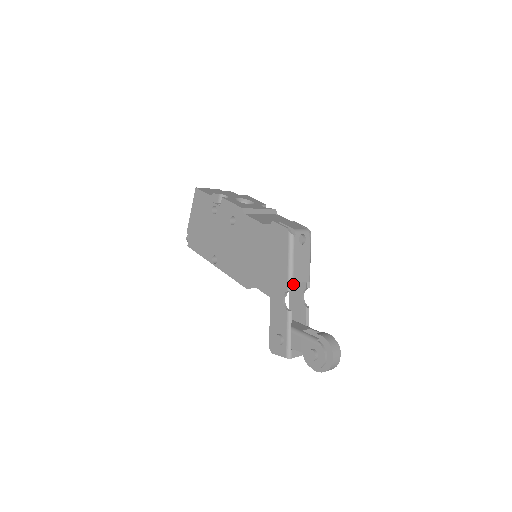
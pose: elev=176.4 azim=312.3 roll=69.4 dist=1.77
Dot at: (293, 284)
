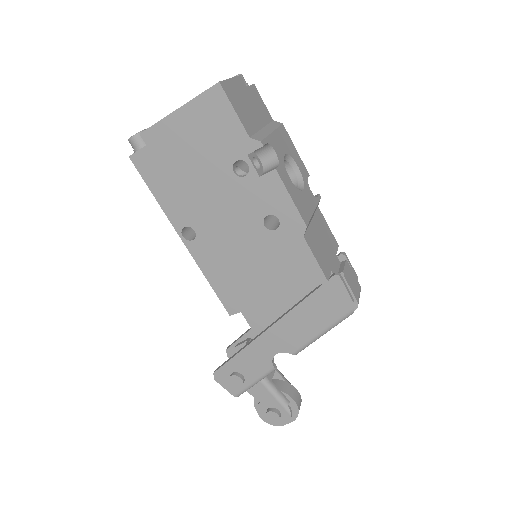
Dot at: occluded
